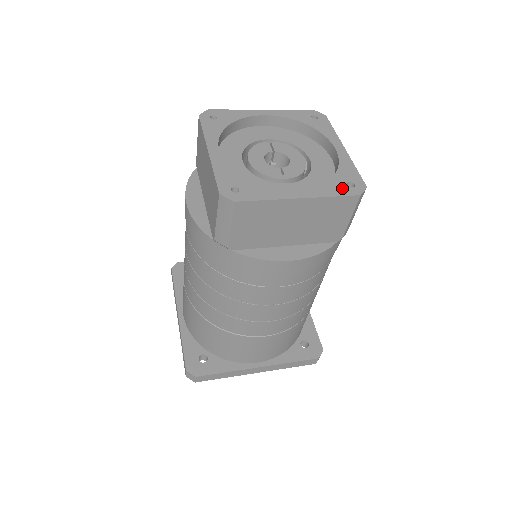
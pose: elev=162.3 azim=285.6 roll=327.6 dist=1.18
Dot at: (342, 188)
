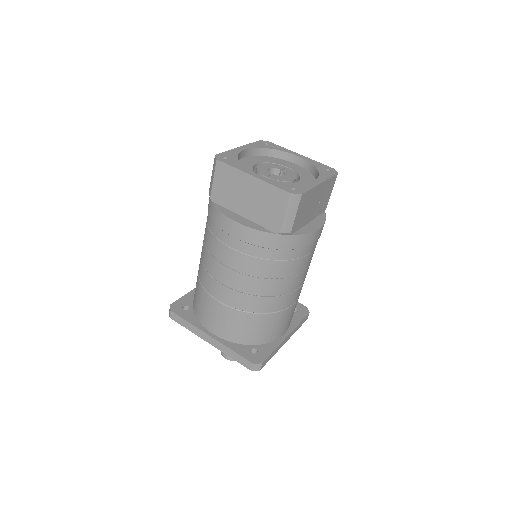
Dot at: (285, 186)
